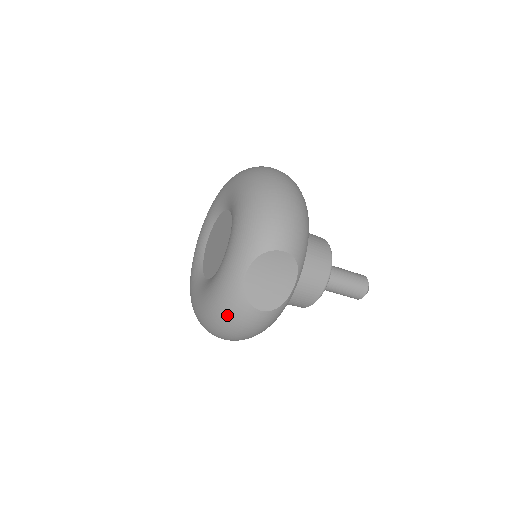
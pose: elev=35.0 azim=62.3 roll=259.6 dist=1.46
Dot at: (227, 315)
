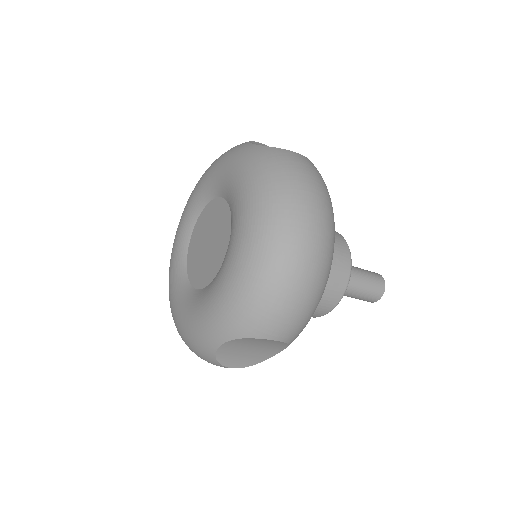
Dot at: (194, 352)
